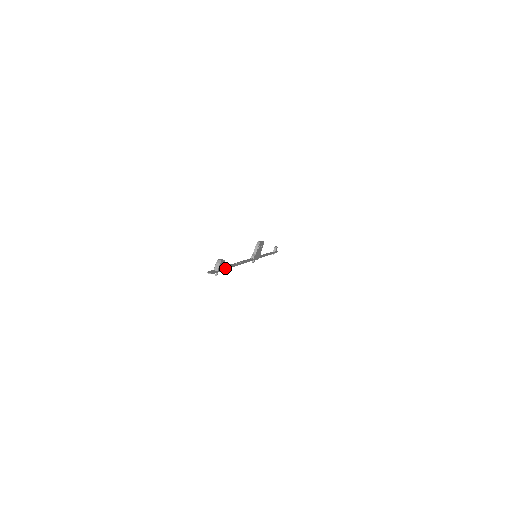
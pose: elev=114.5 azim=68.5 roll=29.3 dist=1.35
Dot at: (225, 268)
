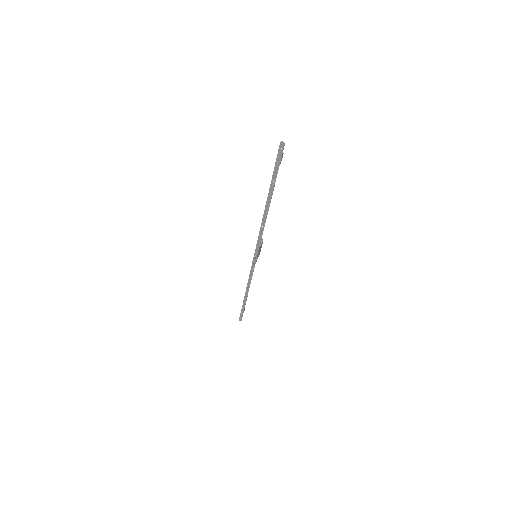
Dot at: (275, 177)
